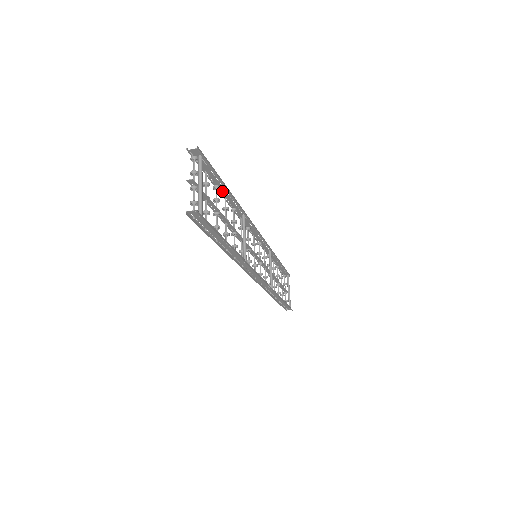
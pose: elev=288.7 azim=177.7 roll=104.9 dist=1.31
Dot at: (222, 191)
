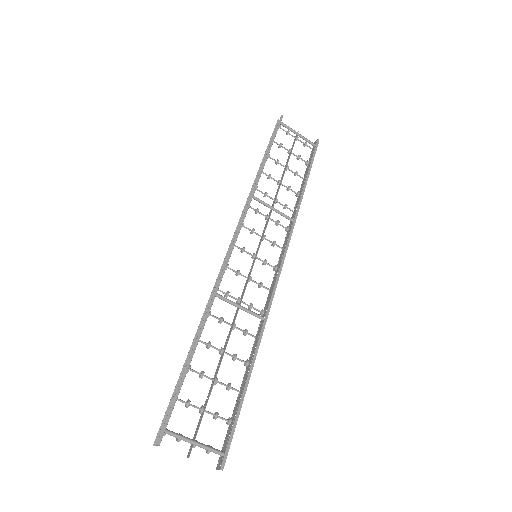
Dot at: (191, 354)
